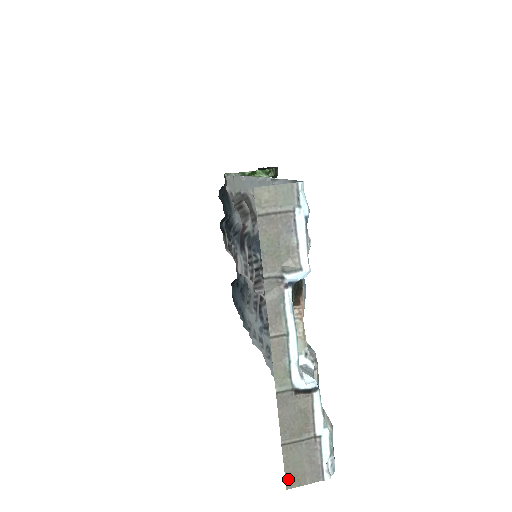
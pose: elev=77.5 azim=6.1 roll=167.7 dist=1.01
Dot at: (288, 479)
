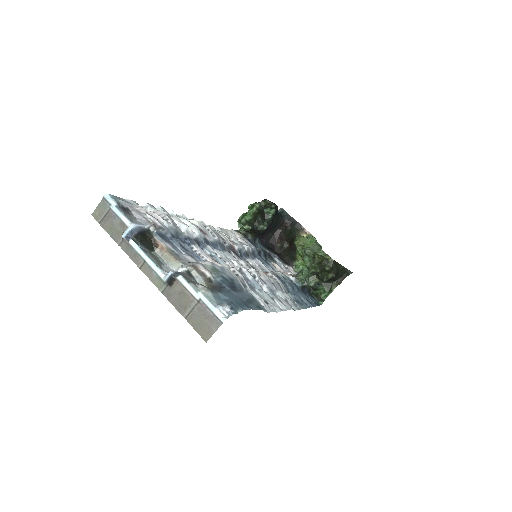
Dot at: (202, 335)
